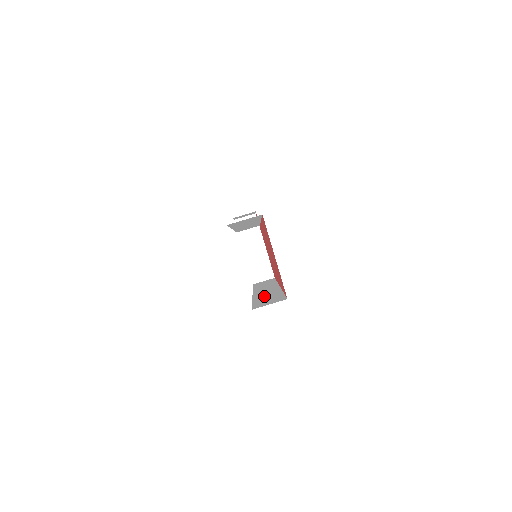
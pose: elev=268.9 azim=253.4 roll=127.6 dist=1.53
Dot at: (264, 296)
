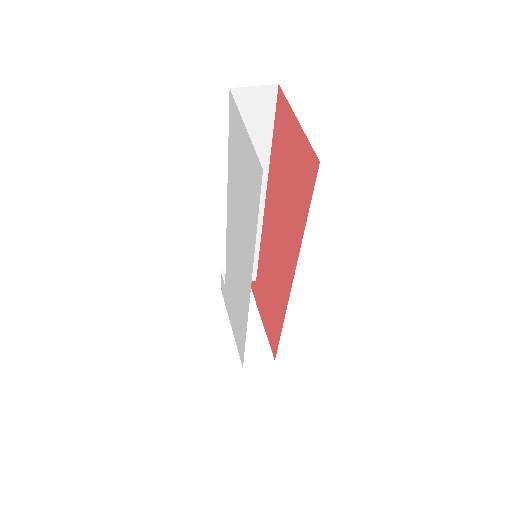
Dot at: occluded
